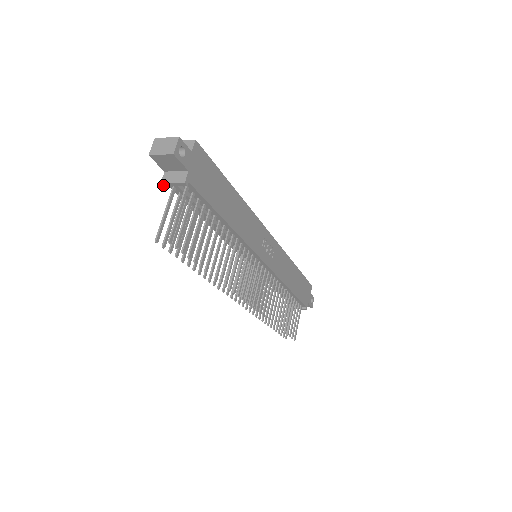
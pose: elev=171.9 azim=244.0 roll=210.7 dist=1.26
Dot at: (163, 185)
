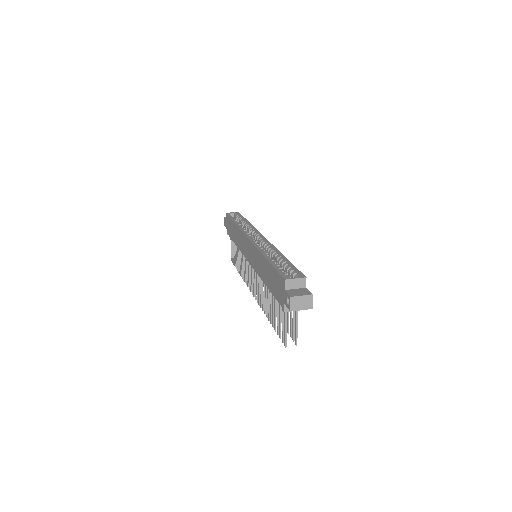
Dot at: (283, 311)
